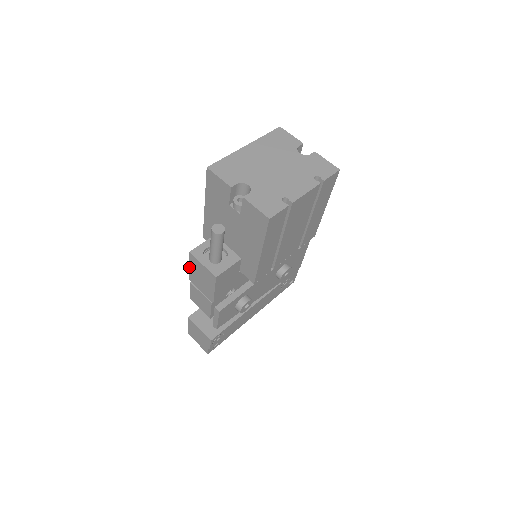
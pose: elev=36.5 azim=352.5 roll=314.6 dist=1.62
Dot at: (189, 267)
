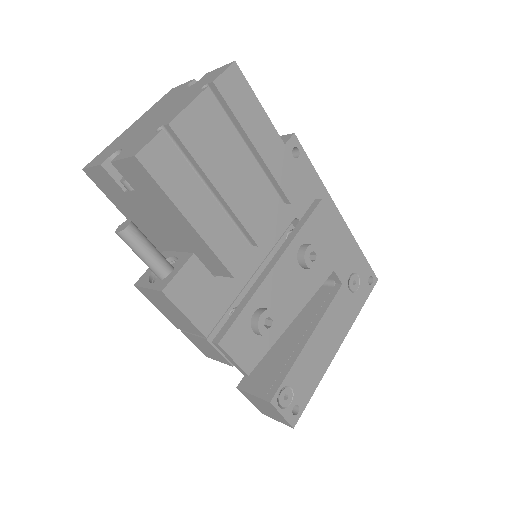
Dot at: (157, 308)
